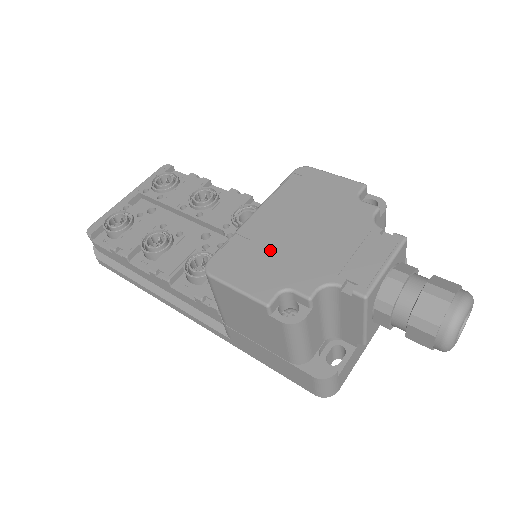
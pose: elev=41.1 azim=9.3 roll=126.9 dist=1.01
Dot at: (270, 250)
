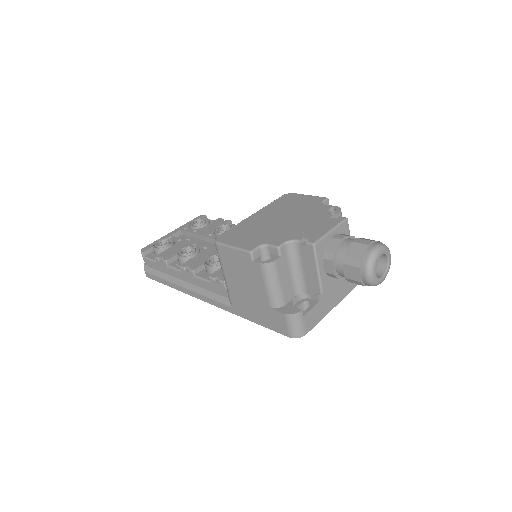
Dot at: (258, 229)
